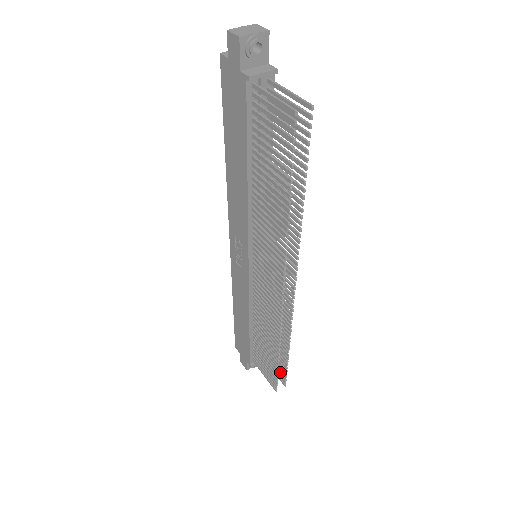
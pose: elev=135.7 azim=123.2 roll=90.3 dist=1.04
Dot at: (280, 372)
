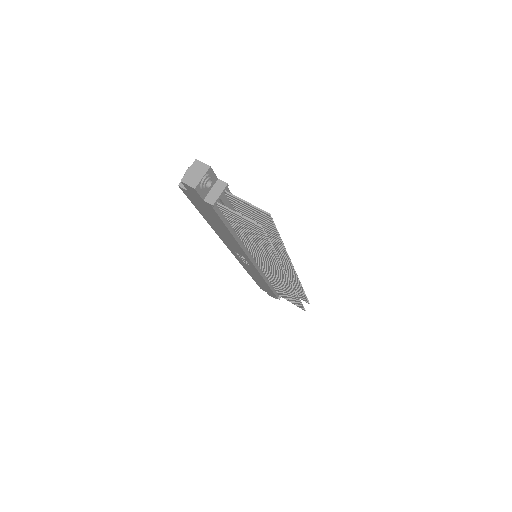
Dot at: (302, 298)
